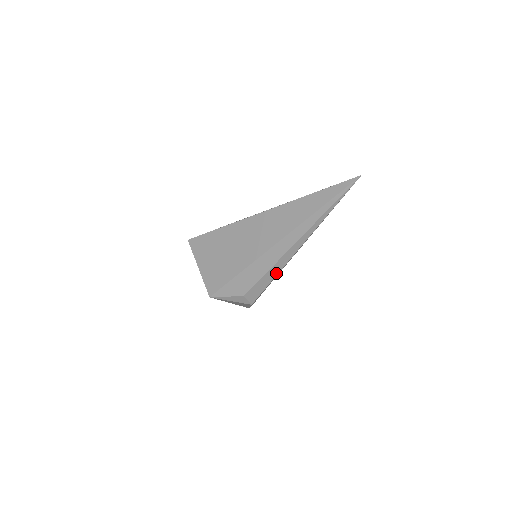
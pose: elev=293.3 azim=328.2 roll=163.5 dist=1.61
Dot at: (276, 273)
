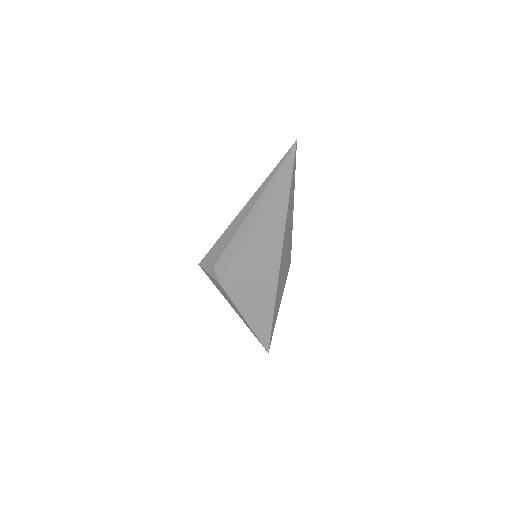
Dot at: (237, 248)
